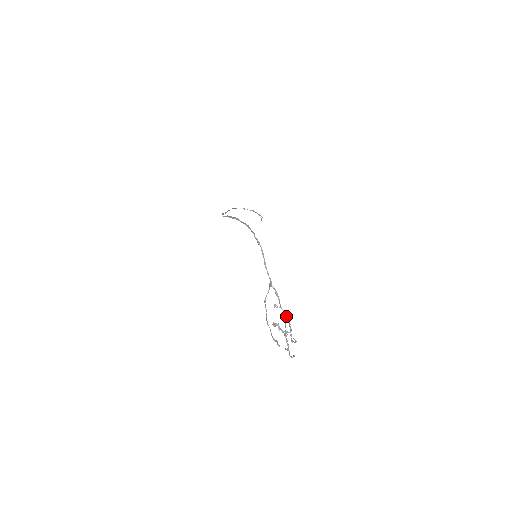
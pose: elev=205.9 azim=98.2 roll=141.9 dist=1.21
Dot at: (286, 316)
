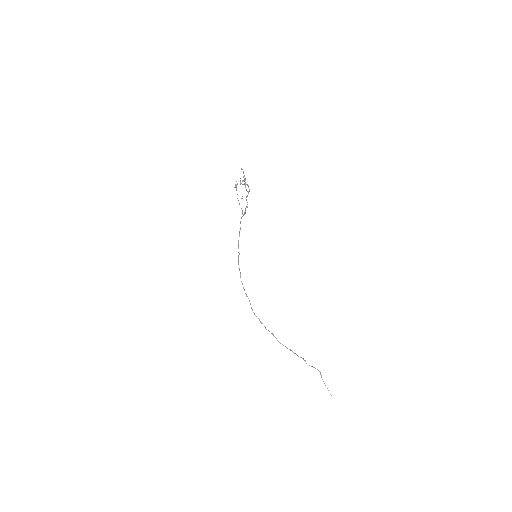
Dot at: (248, 193)
